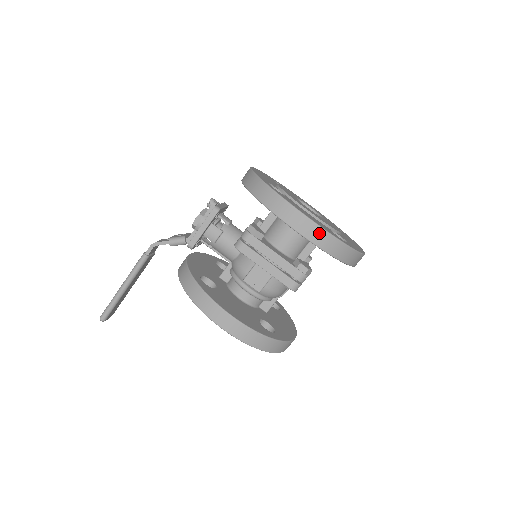
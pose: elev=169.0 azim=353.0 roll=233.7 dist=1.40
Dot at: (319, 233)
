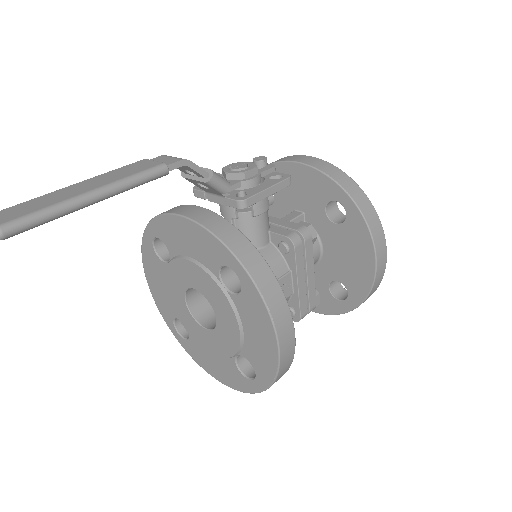
Dot at: (381, 277)
